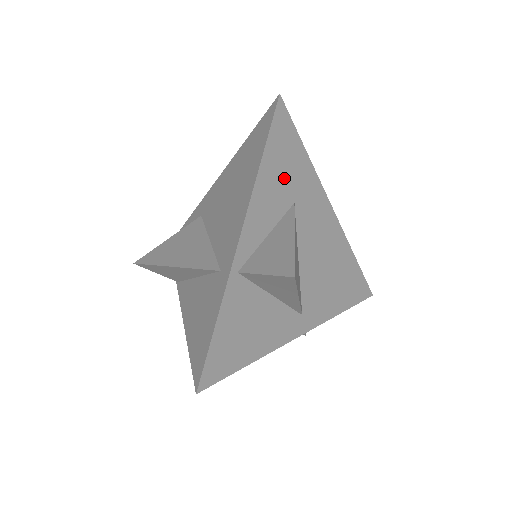
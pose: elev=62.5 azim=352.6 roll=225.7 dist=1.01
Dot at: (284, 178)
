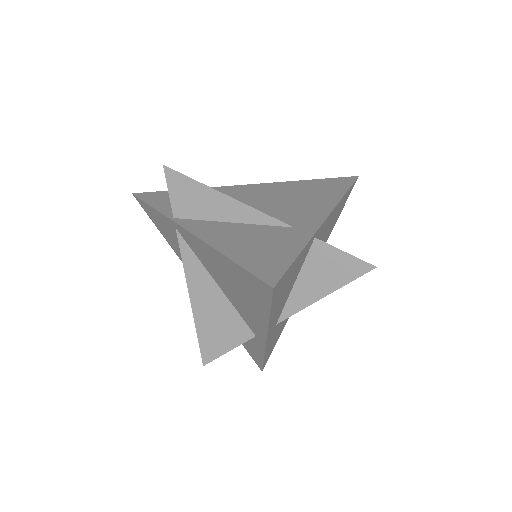
Dot at: (334, 220)
